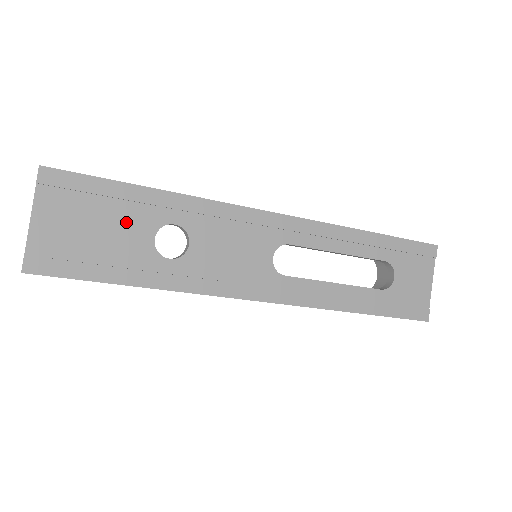
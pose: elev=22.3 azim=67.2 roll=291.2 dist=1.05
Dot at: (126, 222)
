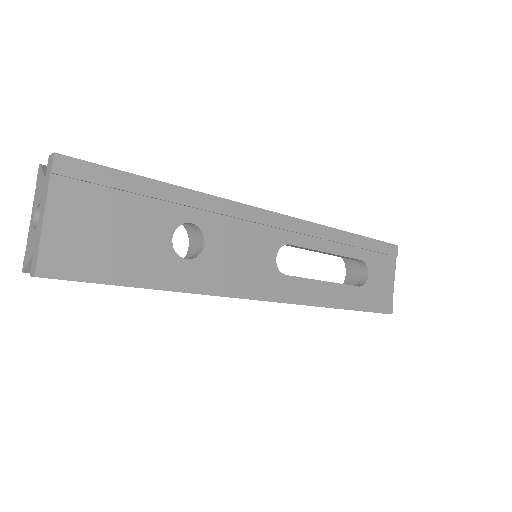
Dot at: (145, 220)
